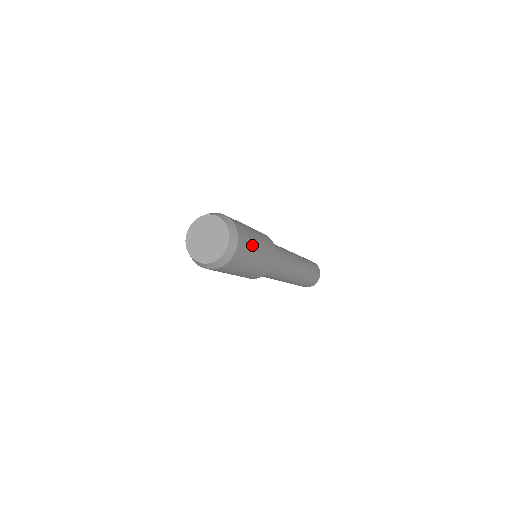
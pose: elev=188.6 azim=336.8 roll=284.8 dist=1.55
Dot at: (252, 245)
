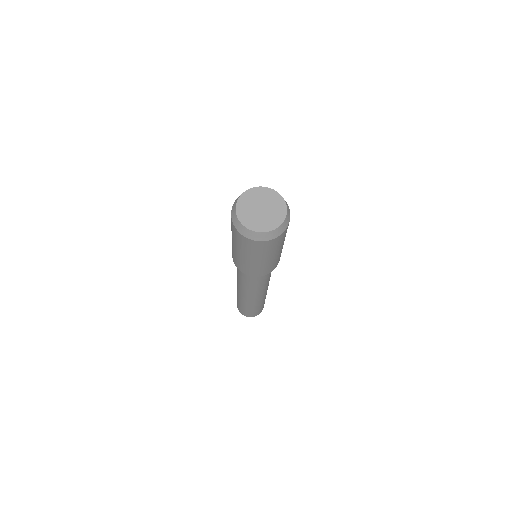
Dot at: occluded
